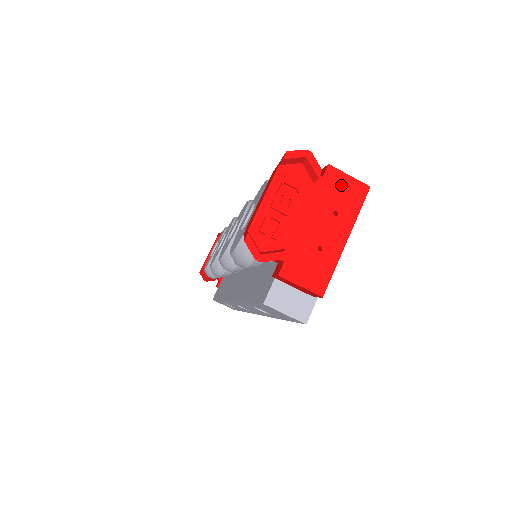
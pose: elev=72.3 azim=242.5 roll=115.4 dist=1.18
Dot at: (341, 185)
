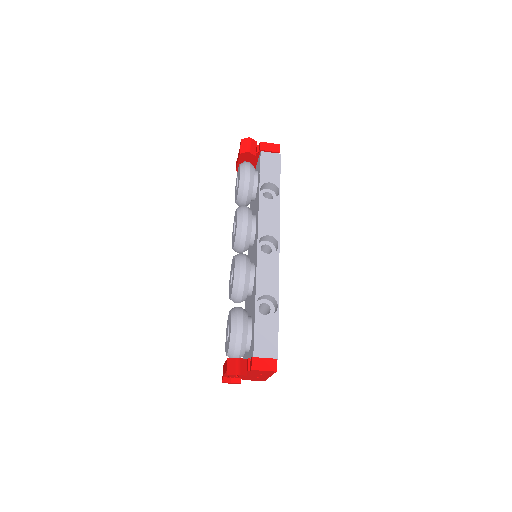
Dot at: (261, 372)
